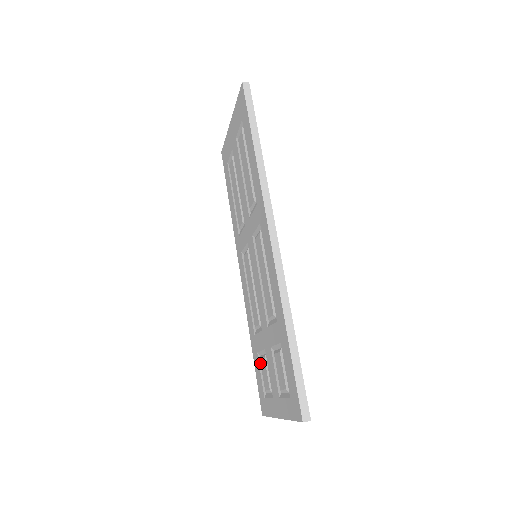
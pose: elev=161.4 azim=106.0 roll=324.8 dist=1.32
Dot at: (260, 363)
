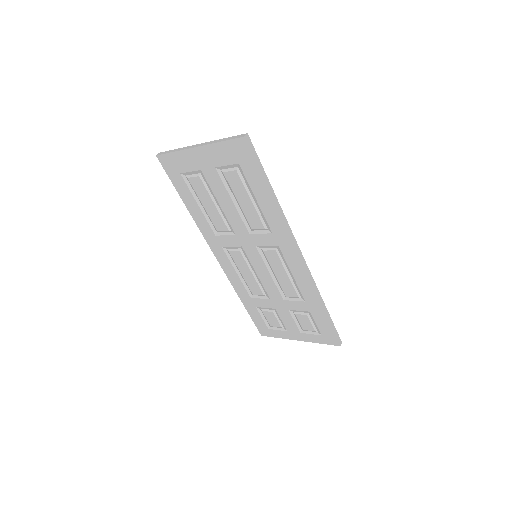
Dot at: (261, 313)
